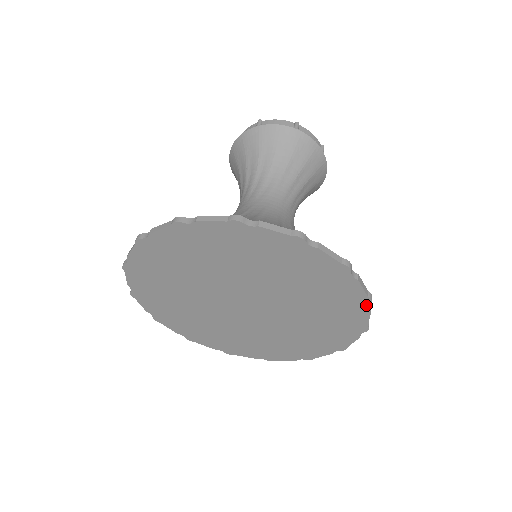
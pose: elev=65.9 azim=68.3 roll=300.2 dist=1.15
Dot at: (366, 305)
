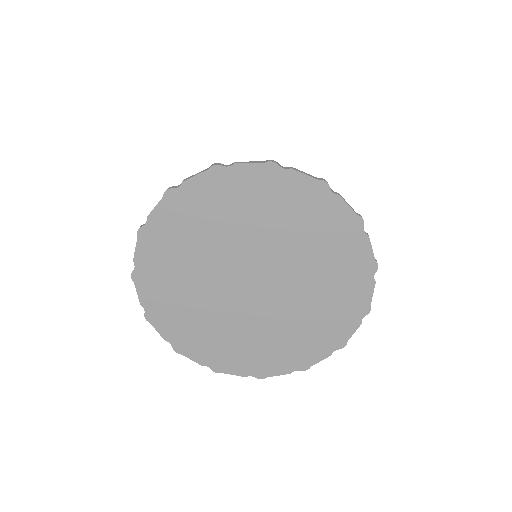
Dot at: (361, 228)
